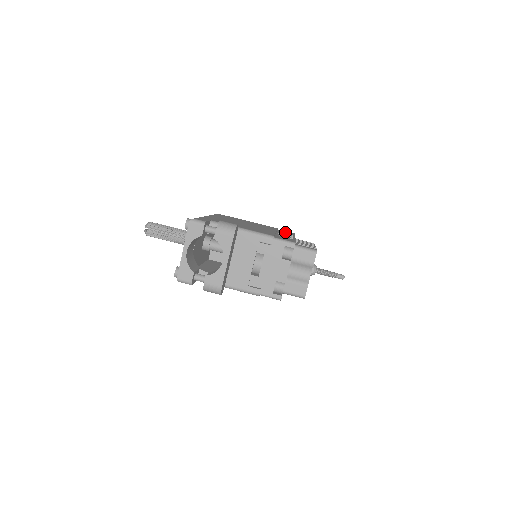
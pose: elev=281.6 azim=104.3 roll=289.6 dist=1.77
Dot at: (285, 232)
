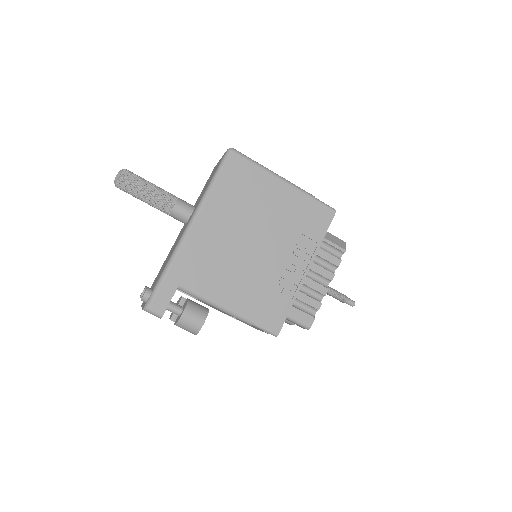
Dot at: (314, 225)
